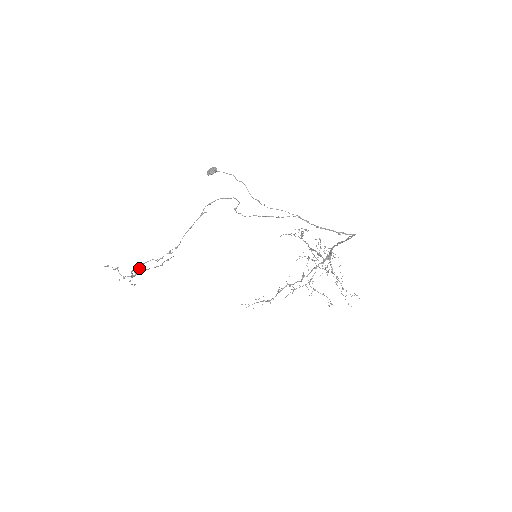
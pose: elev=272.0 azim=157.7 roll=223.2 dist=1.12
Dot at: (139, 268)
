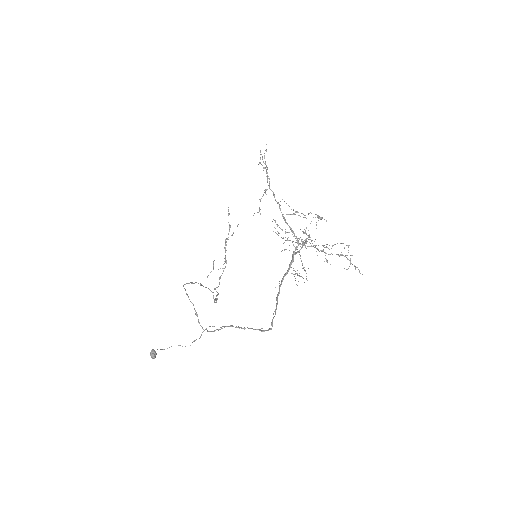
Dot at: occluded
